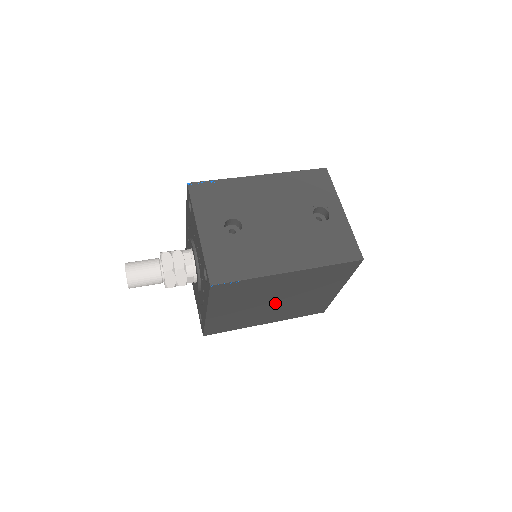
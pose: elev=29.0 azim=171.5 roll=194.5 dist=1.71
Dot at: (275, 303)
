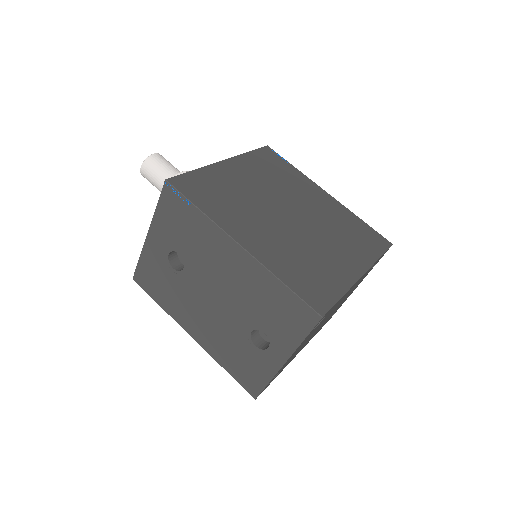
Dot at: occluded
